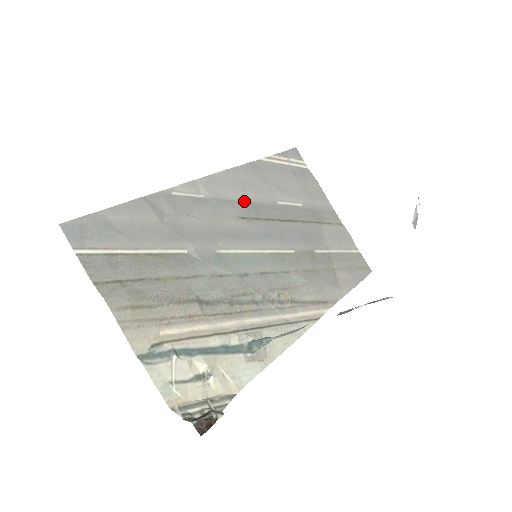
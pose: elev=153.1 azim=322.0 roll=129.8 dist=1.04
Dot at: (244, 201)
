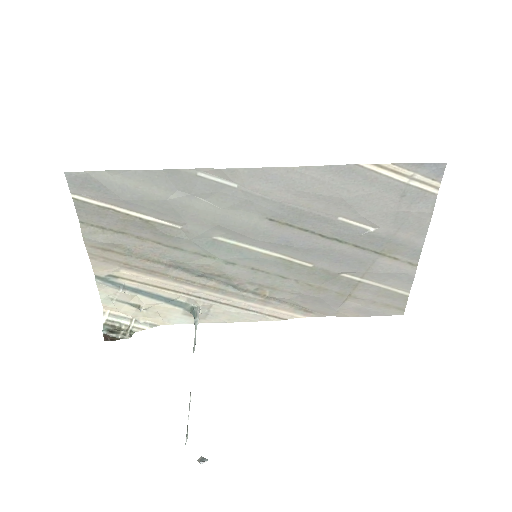
Dot at: (288, 204)
